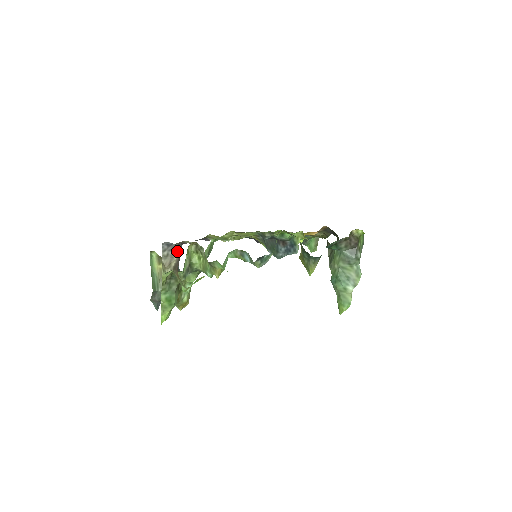
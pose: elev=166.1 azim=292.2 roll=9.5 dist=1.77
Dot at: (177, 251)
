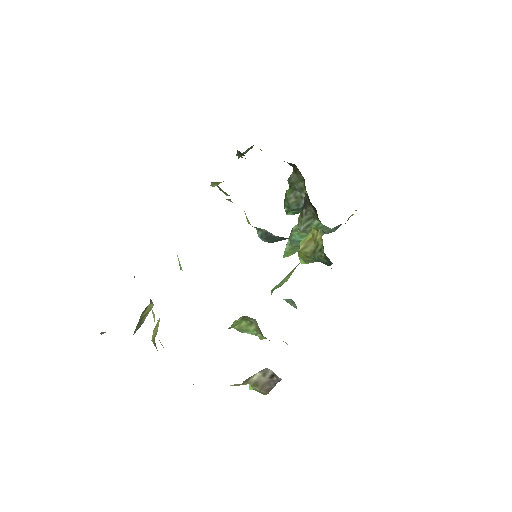
Dot at: (268, 372)
